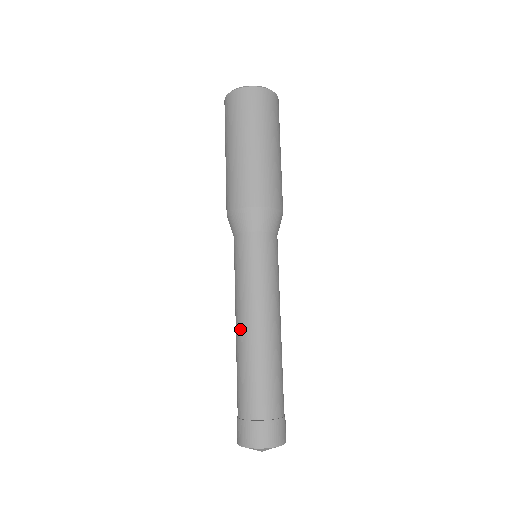
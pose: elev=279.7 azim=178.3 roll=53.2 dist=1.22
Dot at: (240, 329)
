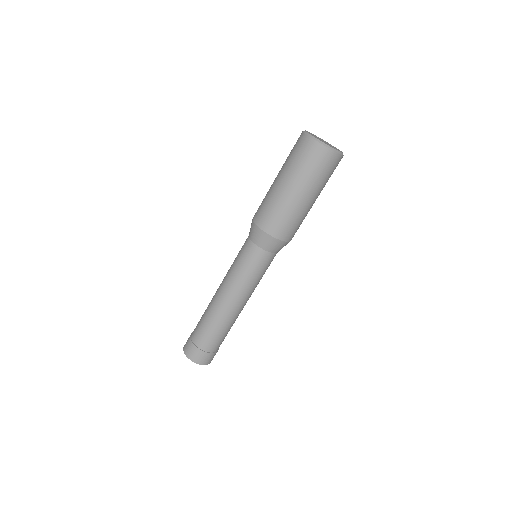
Dot at: (229, 305)
